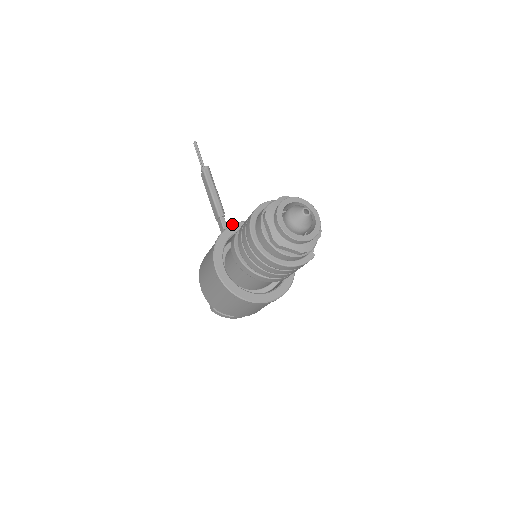
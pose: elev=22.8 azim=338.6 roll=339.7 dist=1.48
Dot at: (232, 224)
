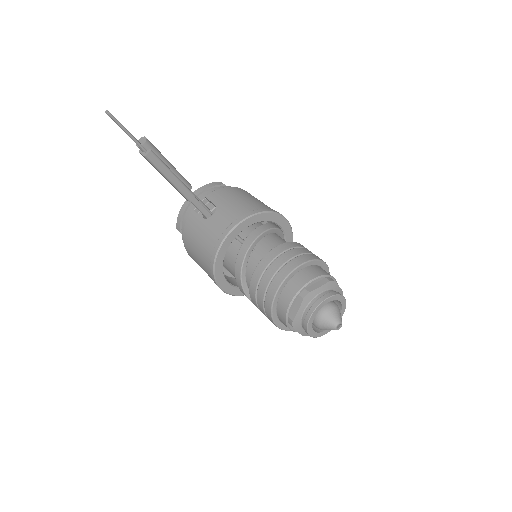
Dot at: (222, 241)
